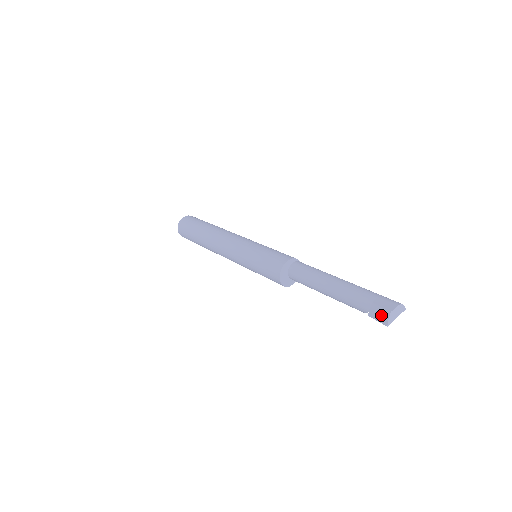
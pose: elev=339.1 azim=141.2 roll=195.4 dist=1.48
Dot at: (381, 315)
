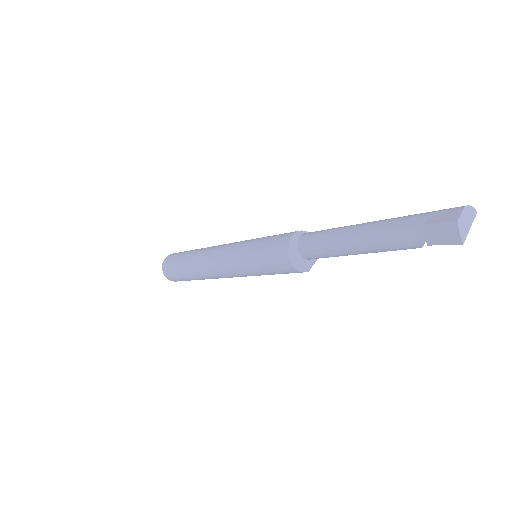
Dot at: (445, 233)
